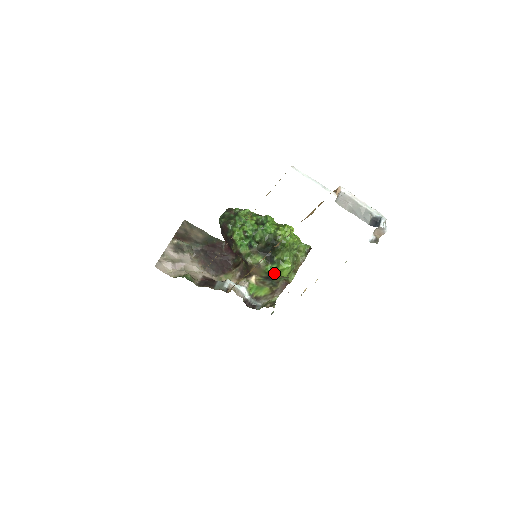
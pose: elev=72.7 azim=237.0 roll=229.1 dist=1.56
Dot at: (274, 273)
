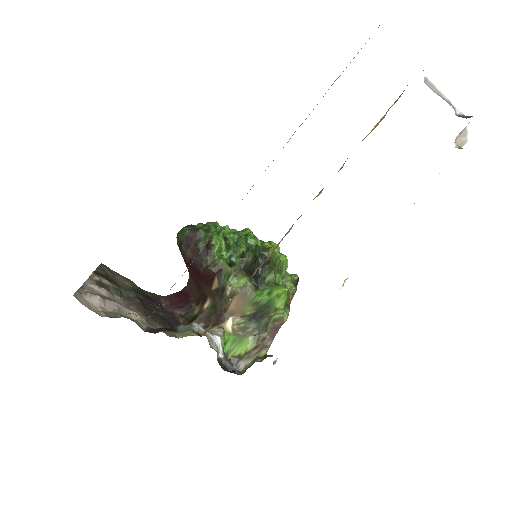
Dot at: (266, 303)
